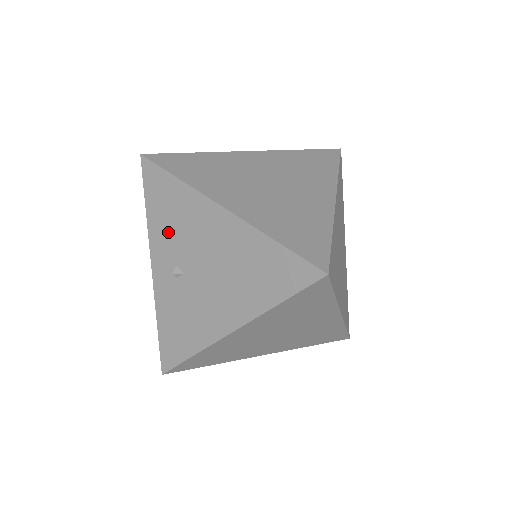
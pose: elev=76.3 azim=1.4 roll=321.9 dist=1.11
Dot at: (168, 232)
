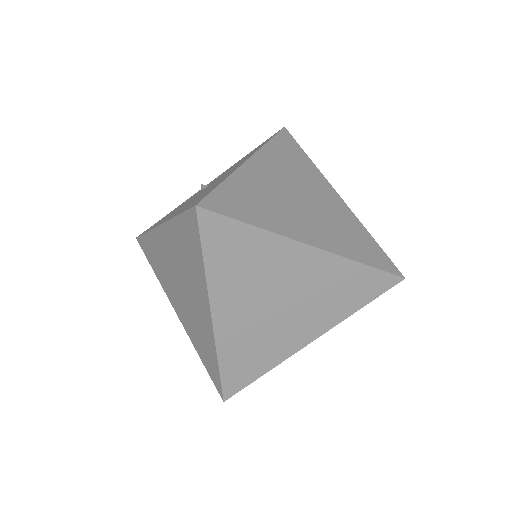
Dot at: occluded
